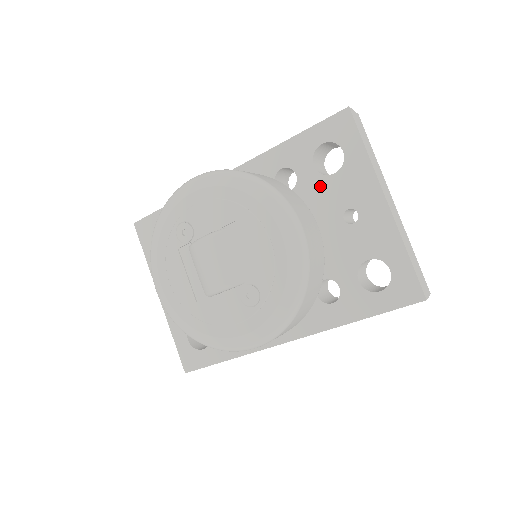
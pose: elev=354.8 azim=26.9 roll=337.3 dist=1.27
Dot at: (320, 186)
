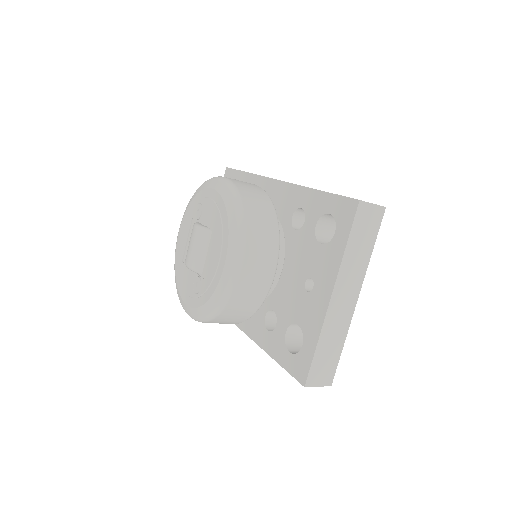
Dot at: (309, 244)
